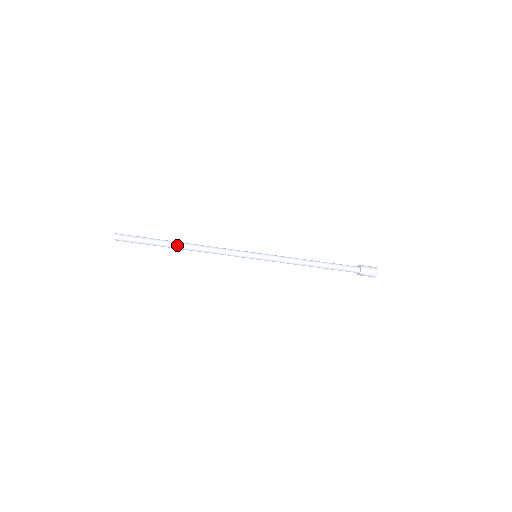
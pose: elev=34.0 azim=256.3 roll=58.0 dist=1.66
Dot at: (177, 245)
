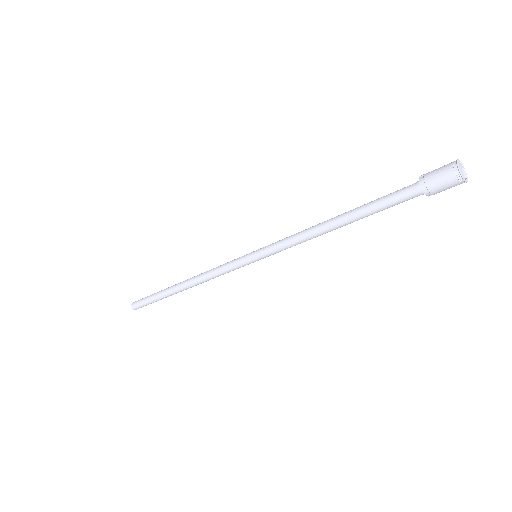
Dot at: (176, 290)
